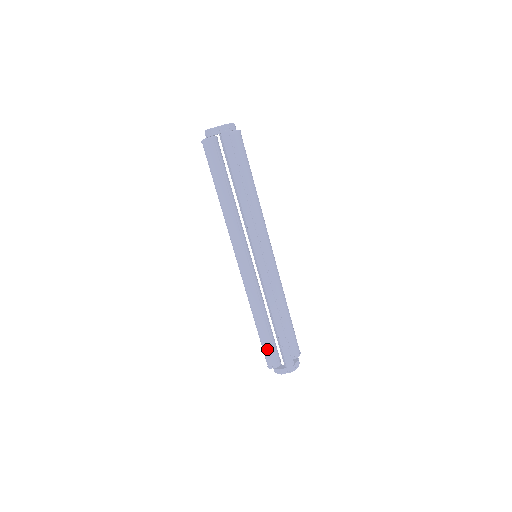
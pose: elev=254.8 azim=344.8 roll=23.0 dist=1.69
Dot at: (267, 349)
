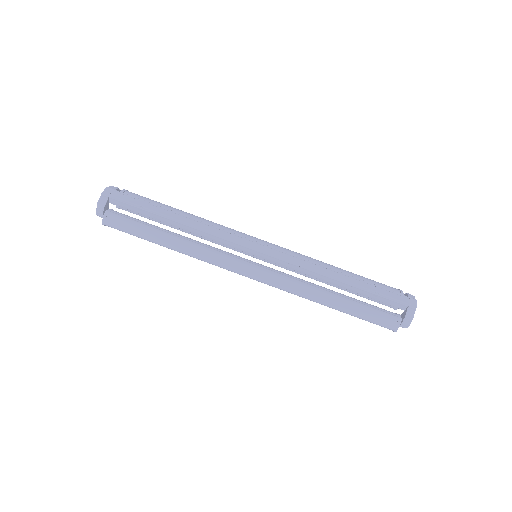
Dot at: (371, 315)
